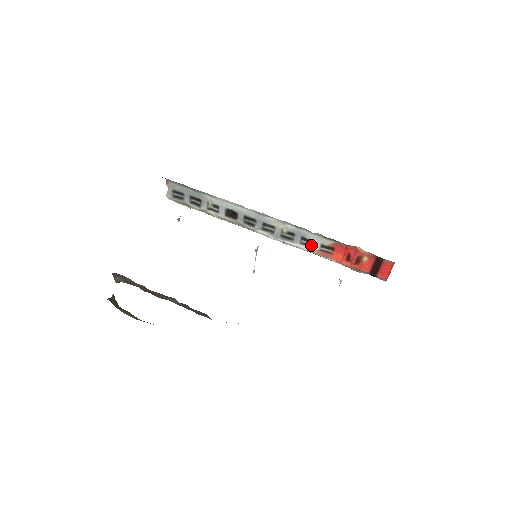
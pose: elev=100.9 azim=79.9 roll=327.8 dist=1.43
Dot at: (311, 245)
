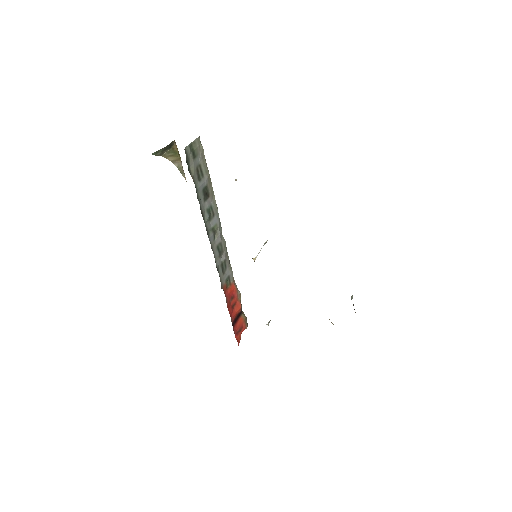
Dot at: occluded
